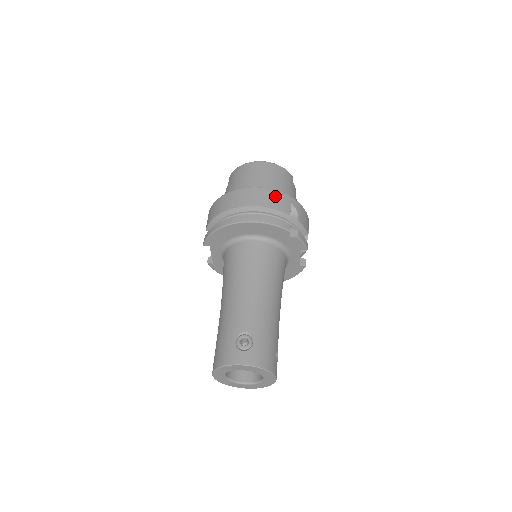
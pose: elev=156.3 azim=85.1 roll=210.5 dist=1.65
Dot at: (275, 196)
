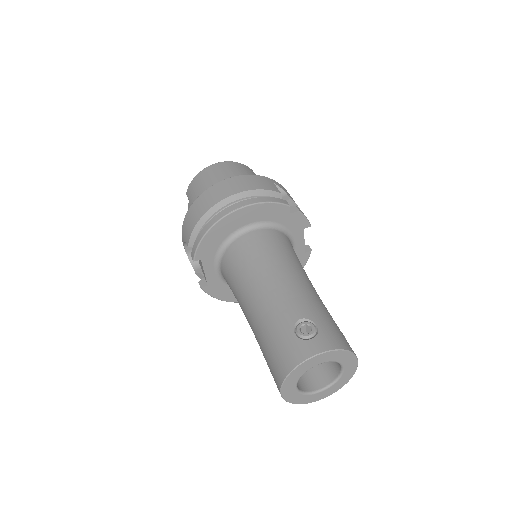
Dot at: (256, 179)
